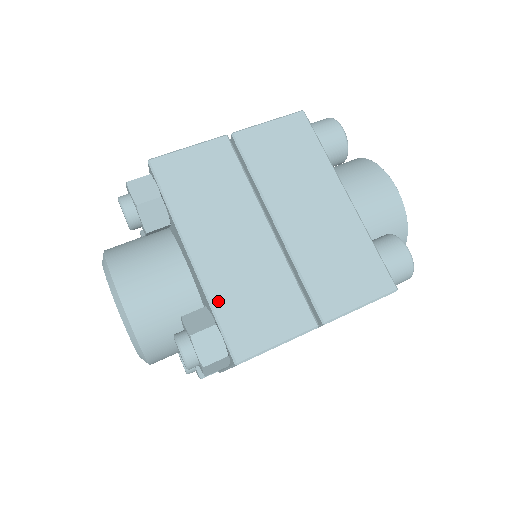
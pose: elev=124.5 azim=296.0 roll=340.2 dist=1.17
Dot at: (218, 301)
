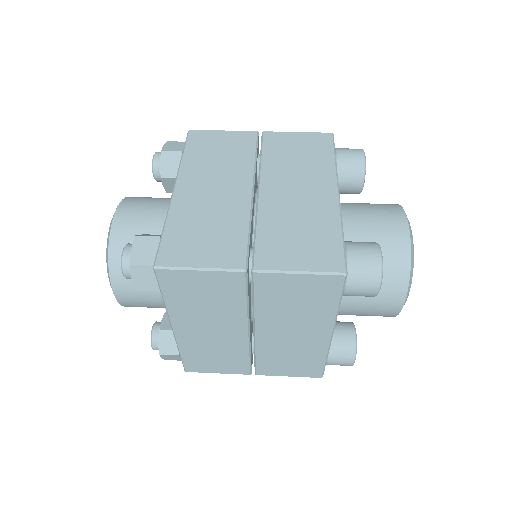
Dot at: (173, 221)
